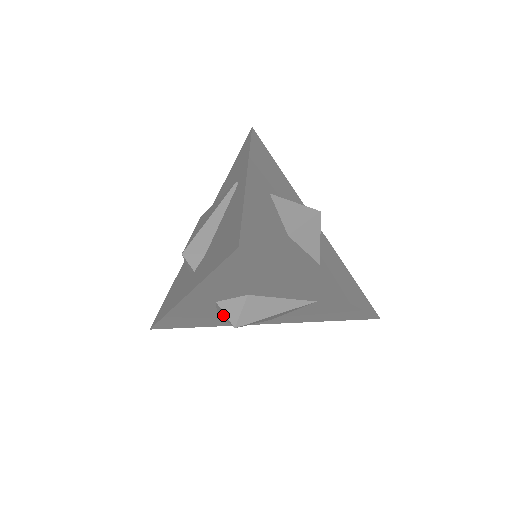
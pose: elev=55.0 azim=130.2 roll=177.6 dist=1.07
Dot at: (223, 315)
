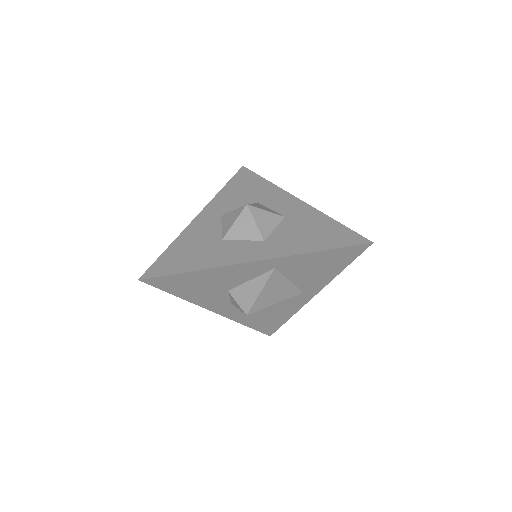
Dot at: occluded
